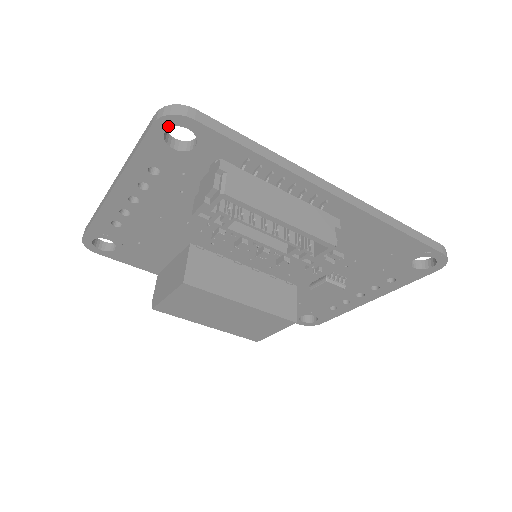
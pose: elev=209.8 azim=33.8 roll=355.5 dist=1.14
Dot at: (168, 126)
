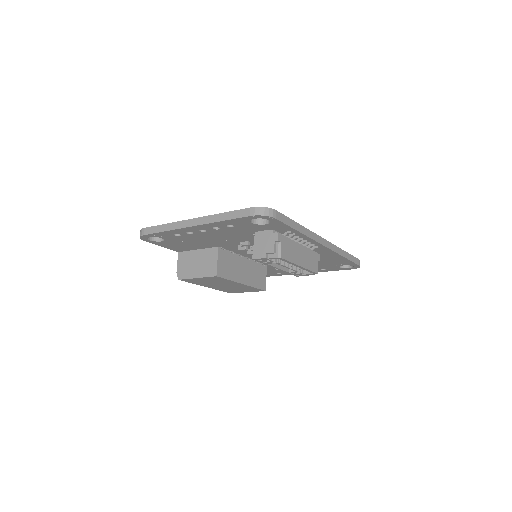
Dot at: occluded
